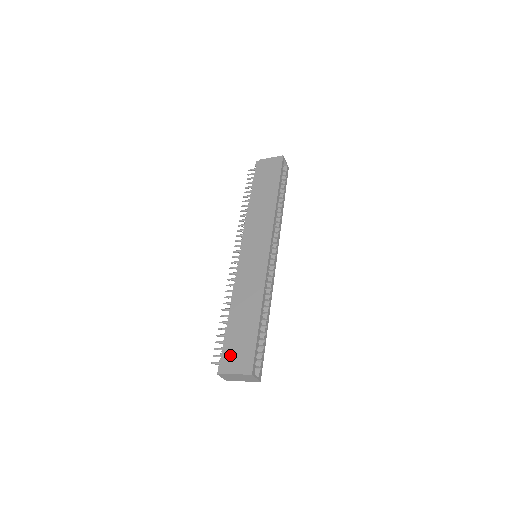
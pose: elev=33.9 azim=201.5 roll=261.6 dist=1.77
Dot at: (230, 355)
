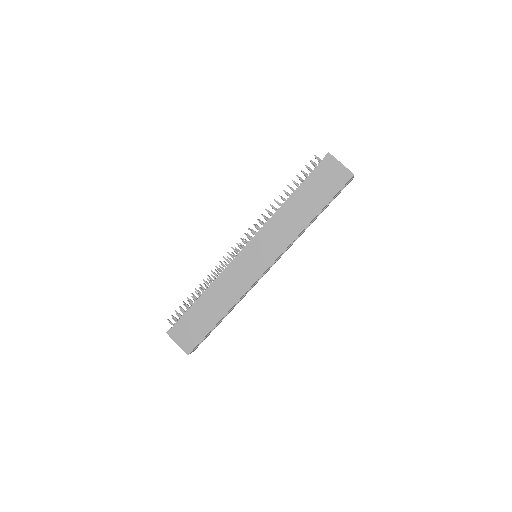
Dot at: (182, 329)
